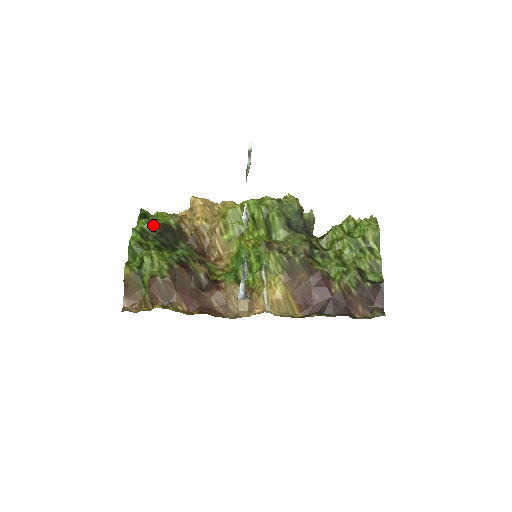
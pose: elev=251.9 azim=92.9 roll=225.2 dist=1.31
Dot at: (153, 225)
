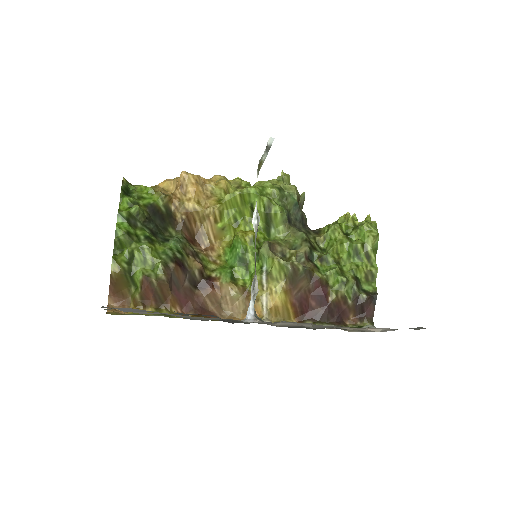
Dot at: (141, 208)
